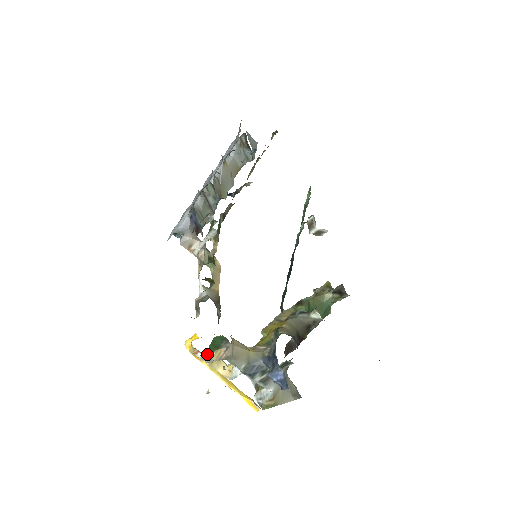
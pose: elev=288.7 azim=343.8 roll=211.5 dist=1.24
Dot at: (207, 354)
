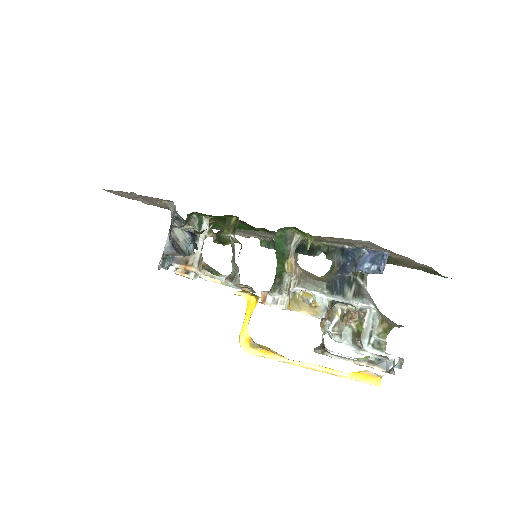
Dot at: (278, 278)
